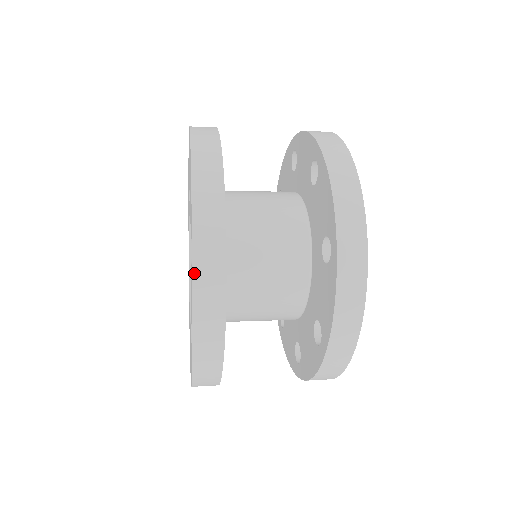
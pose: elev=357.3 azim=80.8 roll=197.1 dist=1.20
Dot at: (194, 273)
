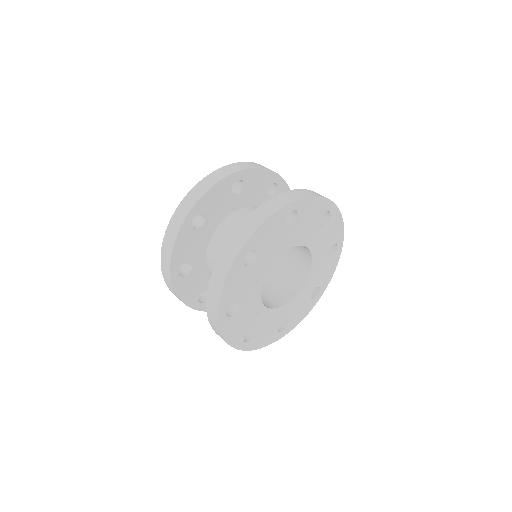
Dot at: (171, 219)
